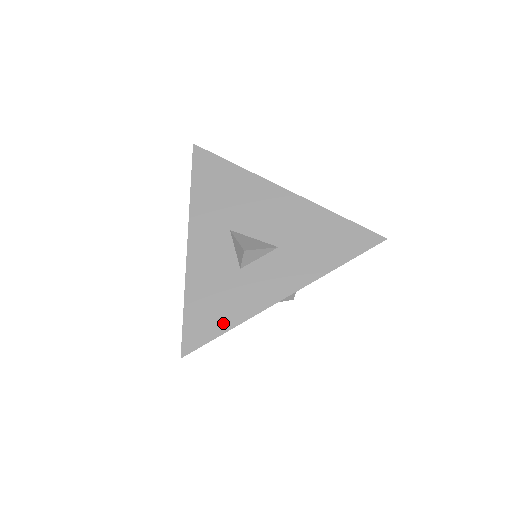
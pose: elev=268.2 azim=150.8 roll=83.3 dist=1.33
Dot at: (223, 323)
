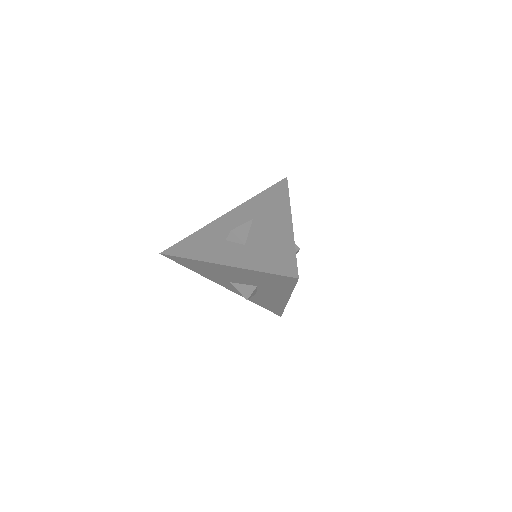
Dot at: (278, 309)
